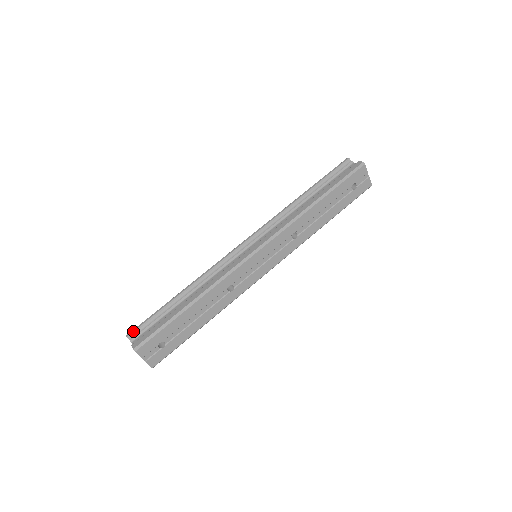
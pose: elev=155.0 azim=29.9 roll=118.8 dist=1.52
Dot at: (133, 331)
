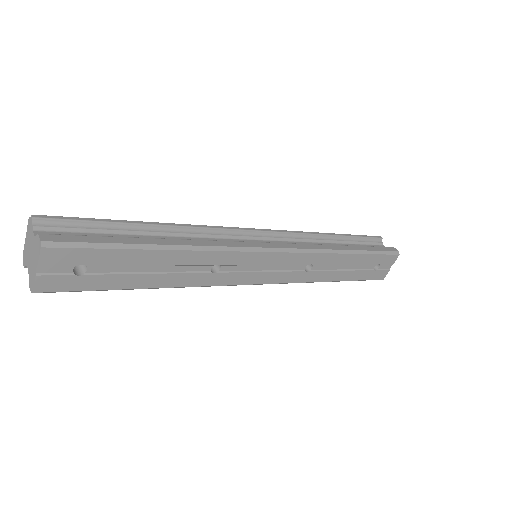
Dot at: (49, 217)
